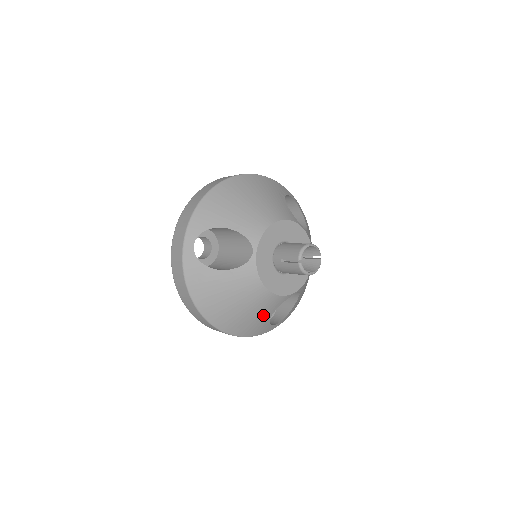
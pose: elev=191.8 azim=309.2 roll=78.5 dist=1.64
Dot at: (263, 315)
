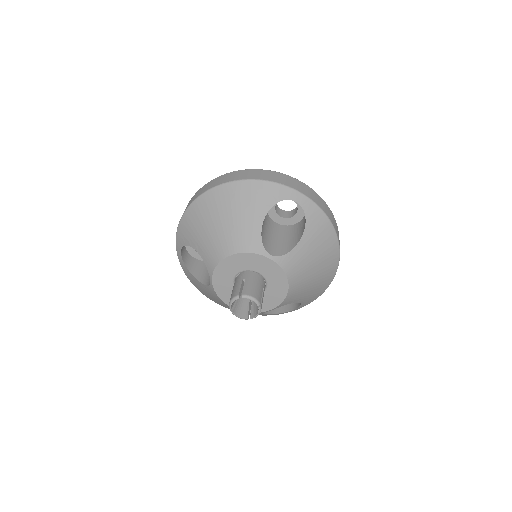
Dot at: occluded
